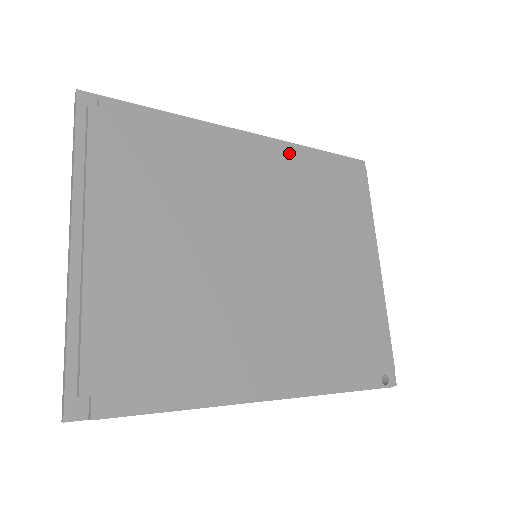
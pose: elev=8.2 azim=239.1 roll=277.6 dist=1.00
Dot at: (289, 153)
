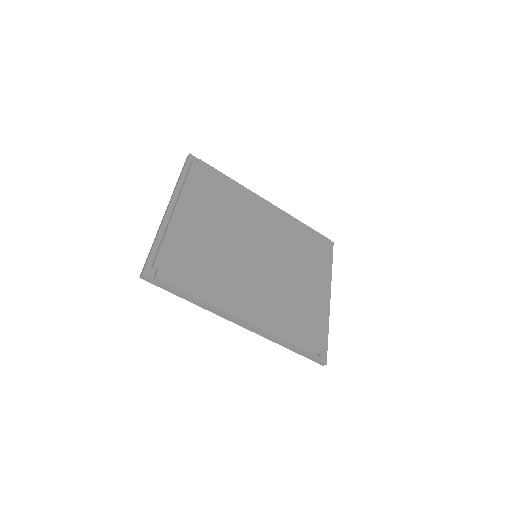
Dot at: (287, 218)
